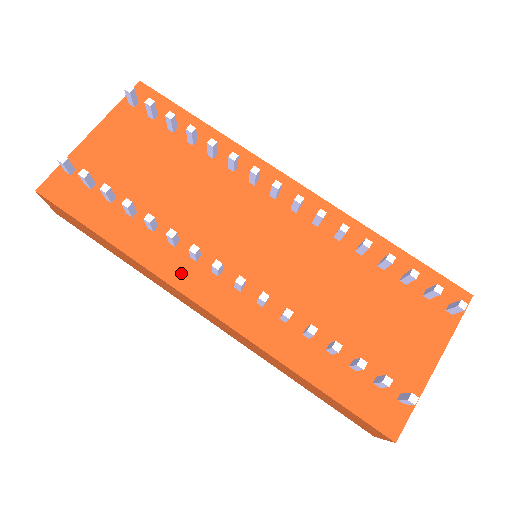
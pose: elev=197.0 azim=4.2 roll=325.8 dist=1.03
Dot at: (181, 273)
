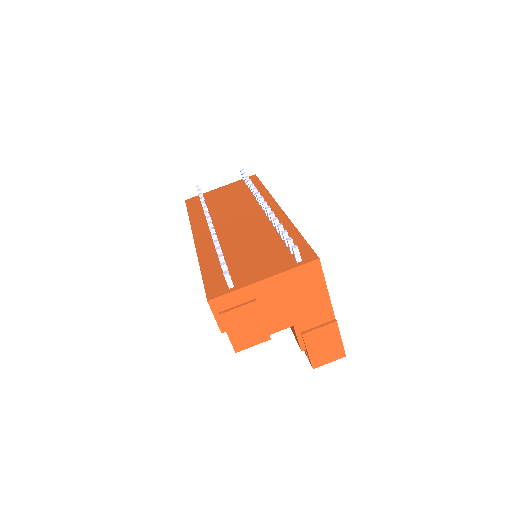
Dot at: (199, 227)
